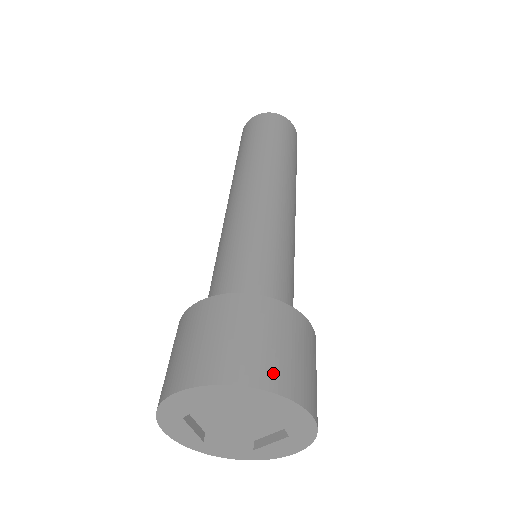
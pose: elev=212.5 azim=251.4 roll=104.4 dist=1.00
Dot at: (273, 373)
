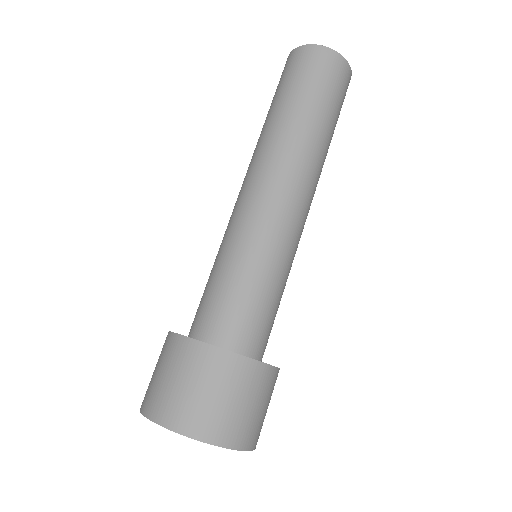
Dot at: (259, 435)
